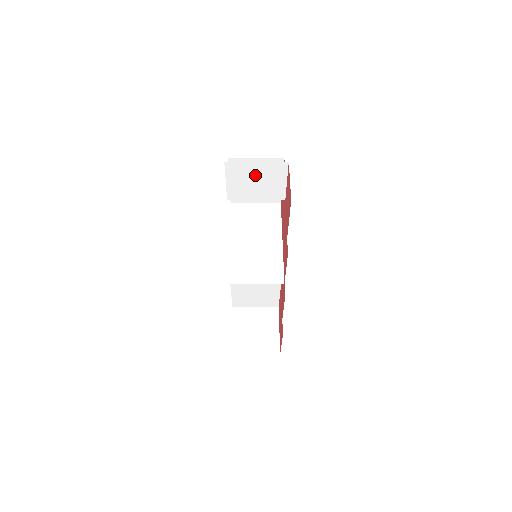
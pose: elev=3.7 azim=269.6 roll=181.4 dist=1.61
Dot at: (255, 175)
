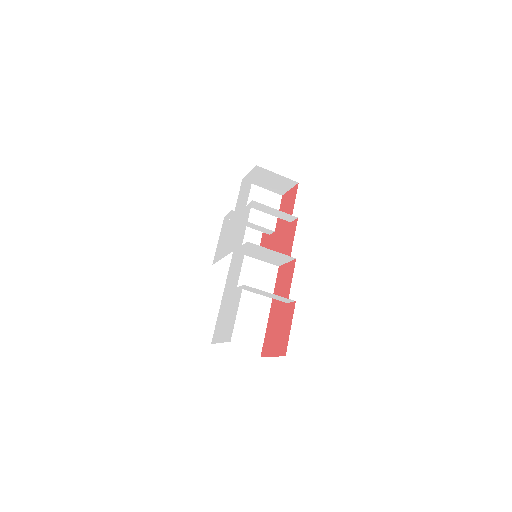
Dot at: (259, 199)
